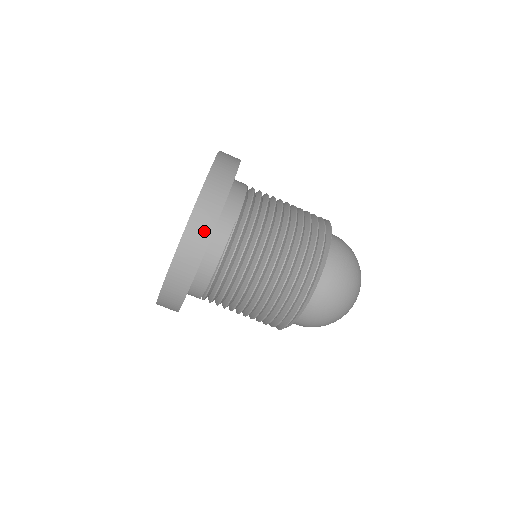
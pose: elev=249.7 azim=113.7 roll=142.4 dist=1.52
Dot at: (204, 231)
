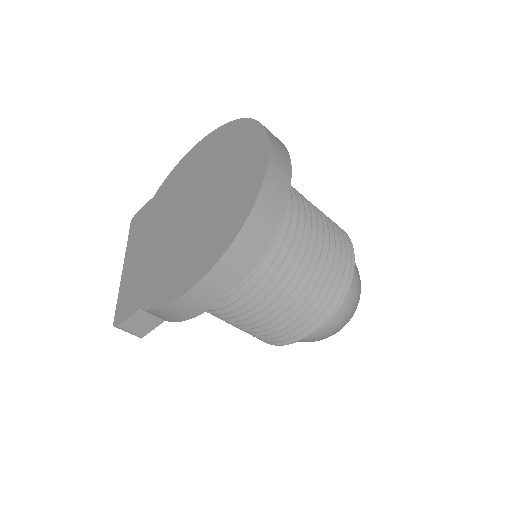
Dot at: (284, 176)
